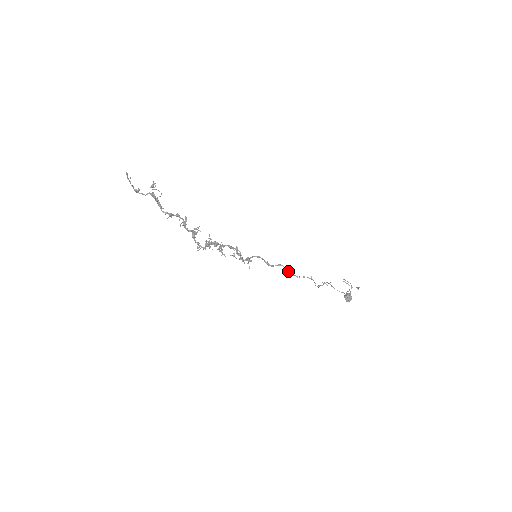
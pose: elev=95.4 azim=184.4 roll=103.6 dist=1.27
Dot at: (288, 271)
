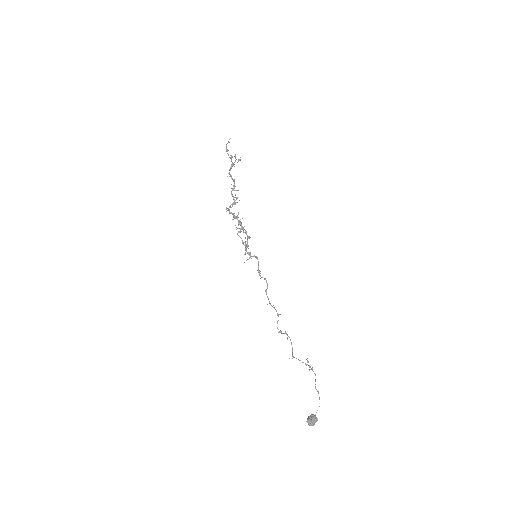
Dot at: occluded
